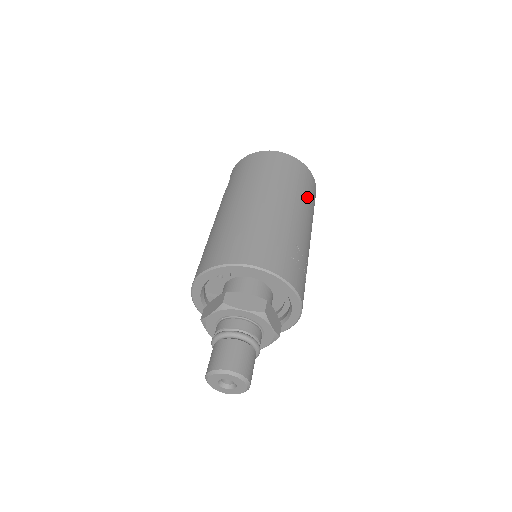
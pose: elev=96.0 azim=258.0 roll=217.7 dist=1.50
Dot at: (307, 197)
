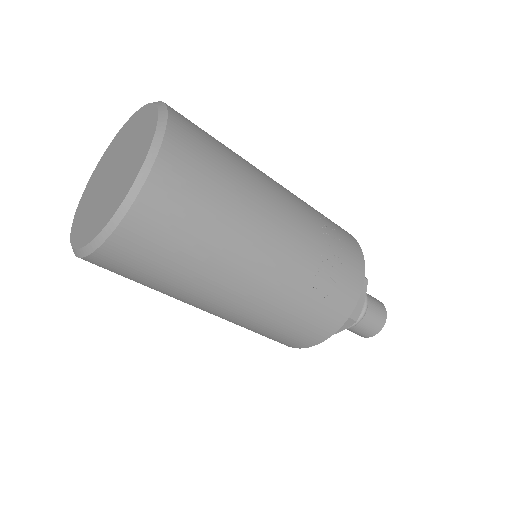
Dot at: (218, 221)
